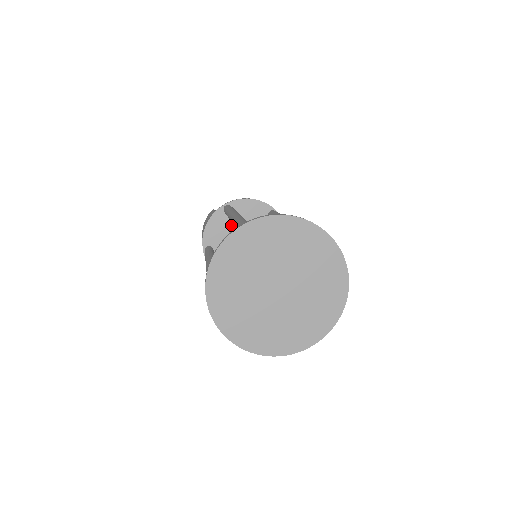
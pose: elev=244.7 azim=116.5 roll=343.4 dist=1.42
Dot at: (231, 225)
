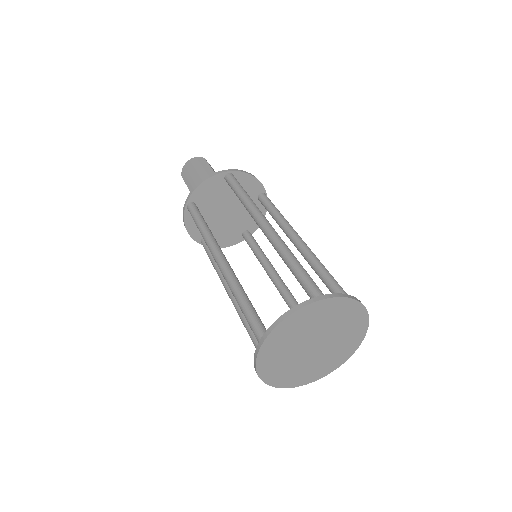
Dot at: (223, 192)
